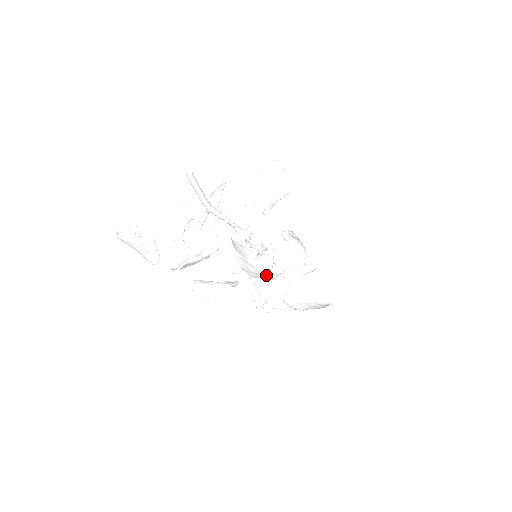
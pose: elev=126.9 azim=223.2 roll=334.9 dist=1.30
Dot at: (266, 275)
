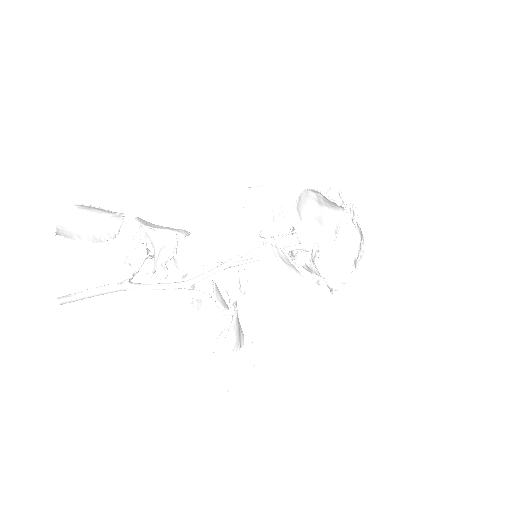
Dot at: (202, 321)
